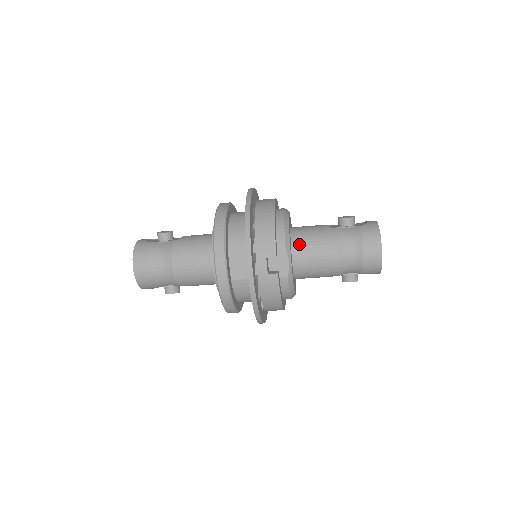
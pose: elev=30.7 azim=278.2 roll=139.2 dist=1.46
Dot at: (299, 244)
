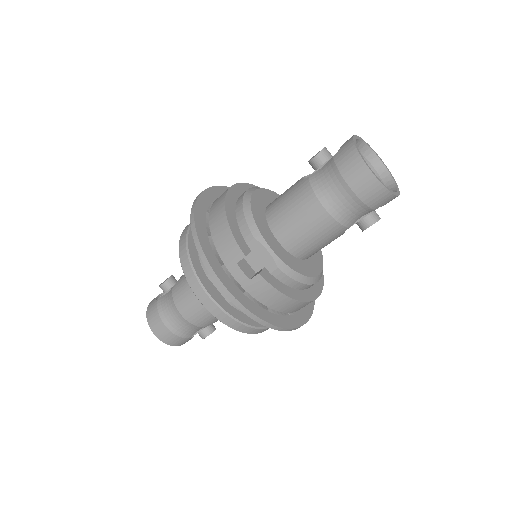
Dot at: (277, 222)
